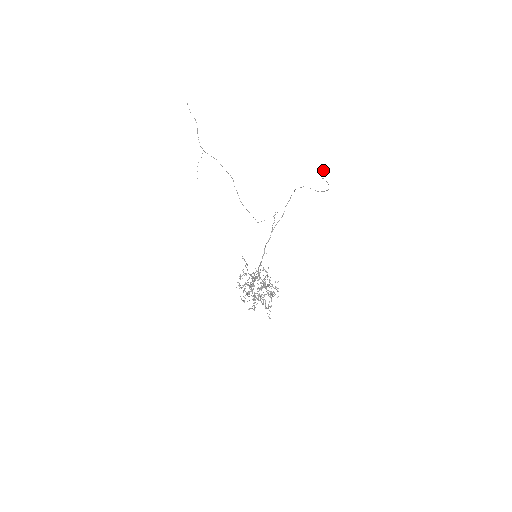
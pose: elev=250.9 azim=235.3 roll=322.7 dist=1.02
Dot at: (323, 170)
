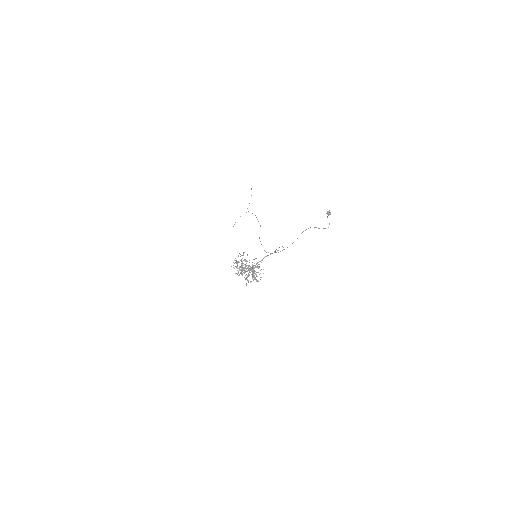
Dot at: (330, 213)
